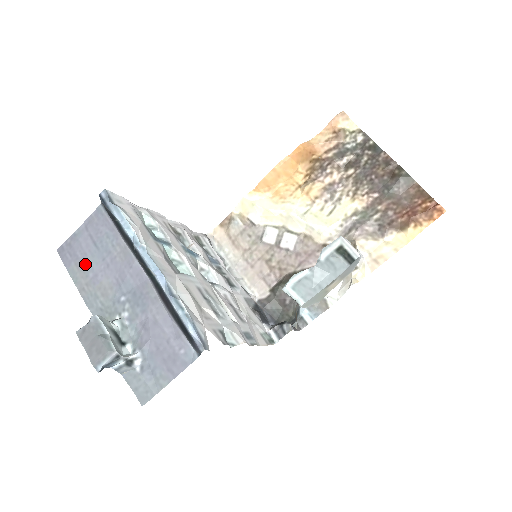
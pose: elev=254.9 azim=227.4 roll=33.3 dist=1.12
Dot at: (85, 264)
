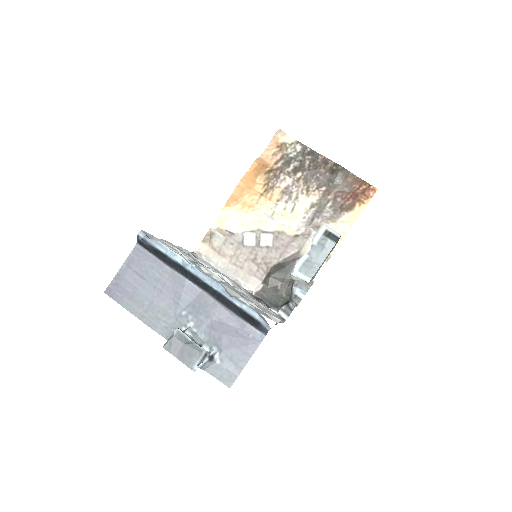
Dot at: (138, 296)
